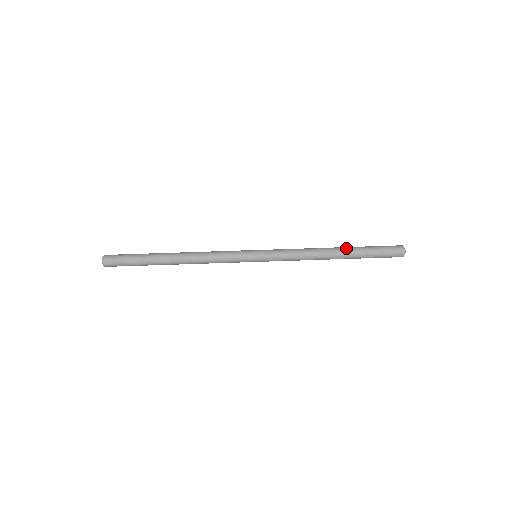
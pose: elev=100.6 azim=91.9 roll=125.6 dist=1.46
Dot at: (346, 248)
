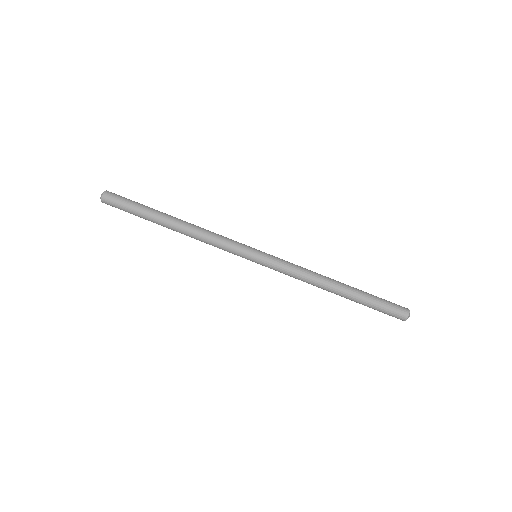
Dot at: (349, 286)
